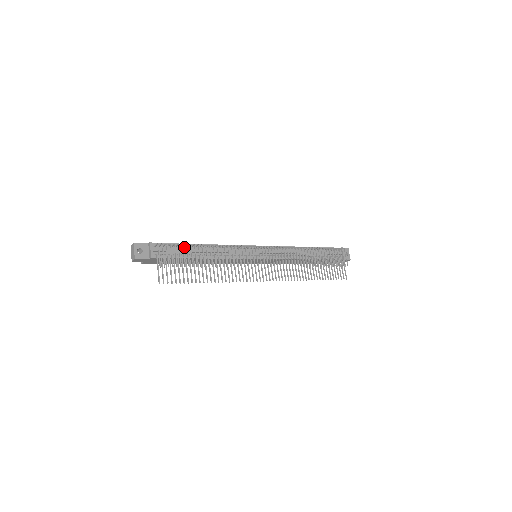
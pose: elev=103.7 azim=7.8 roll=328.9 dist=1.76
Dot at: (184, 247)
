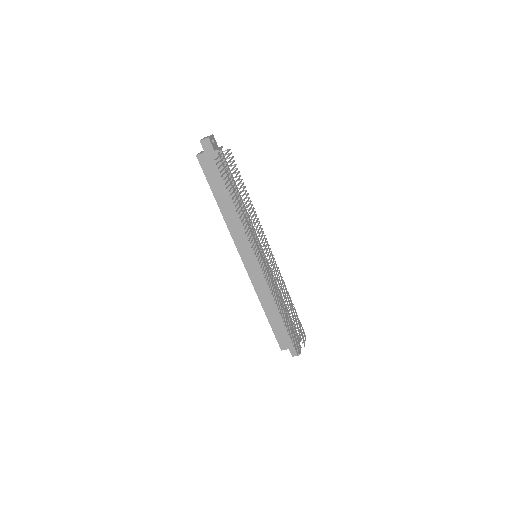
Dot at: occluded
